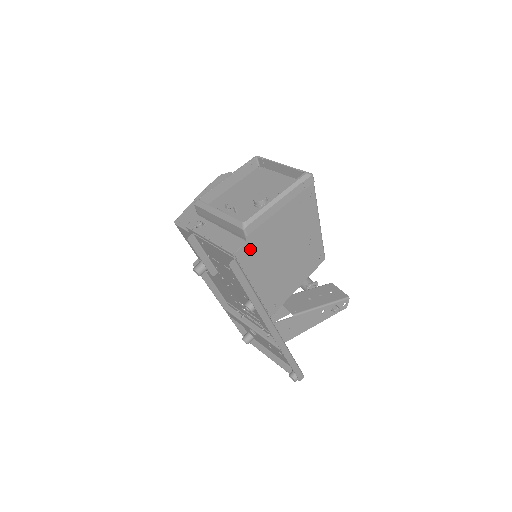
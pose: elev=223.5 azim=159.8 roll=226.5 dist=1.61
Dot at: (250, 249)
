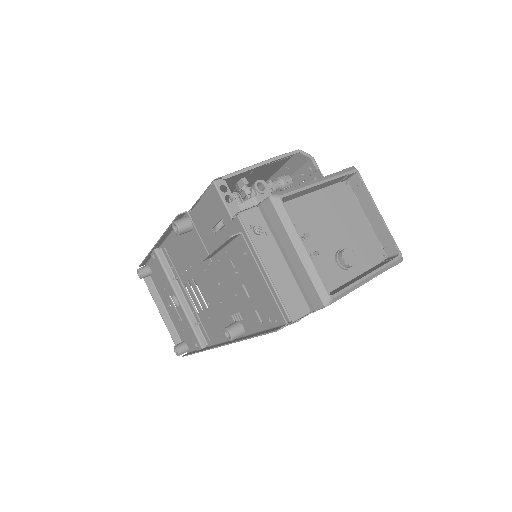
Dot at: occluded
